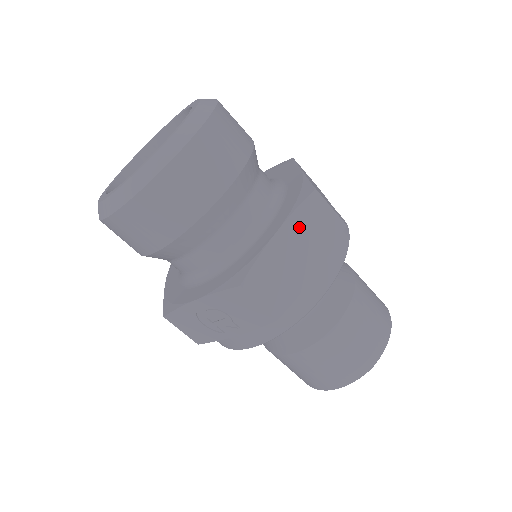
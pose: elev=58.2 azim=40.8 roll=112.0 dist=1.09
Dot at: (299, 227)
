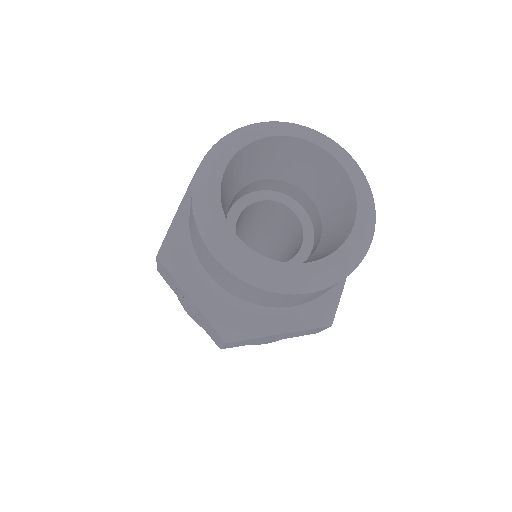
Dot at: (295, 333)
